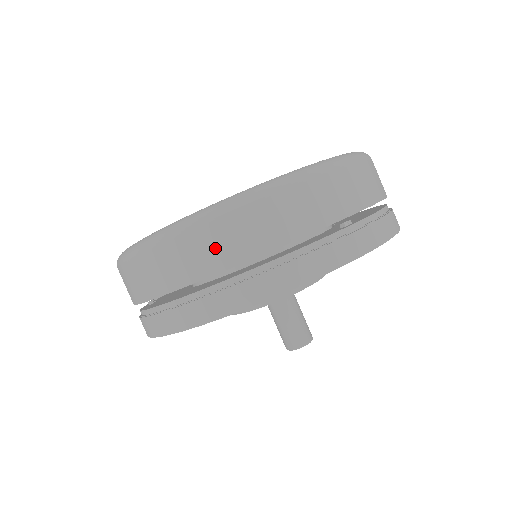
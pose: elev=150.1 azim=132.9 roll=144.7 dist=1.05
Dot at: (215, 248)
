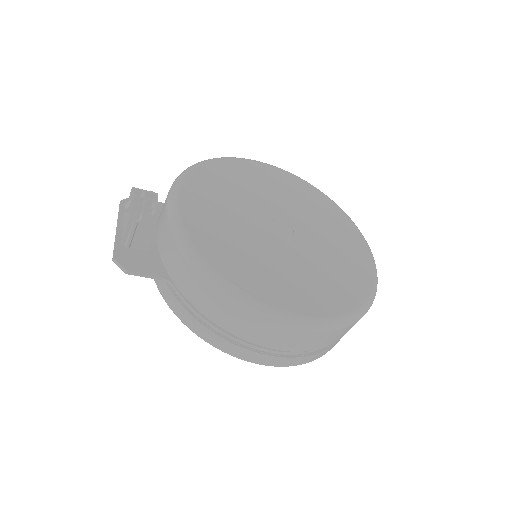
Dot at: occluded
